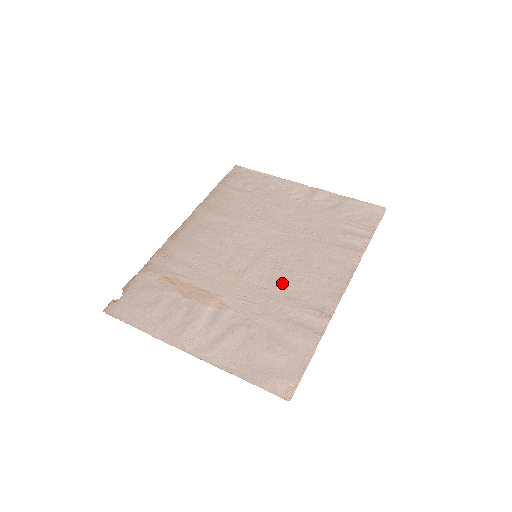
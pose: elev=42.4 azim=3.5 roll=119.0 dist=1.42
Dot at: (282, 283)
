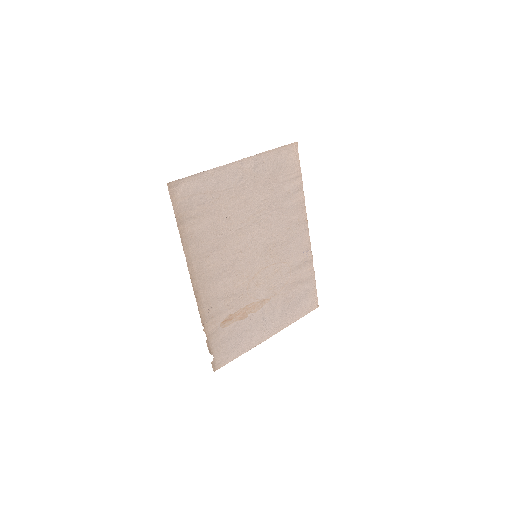
Dot at: (281, 259)
